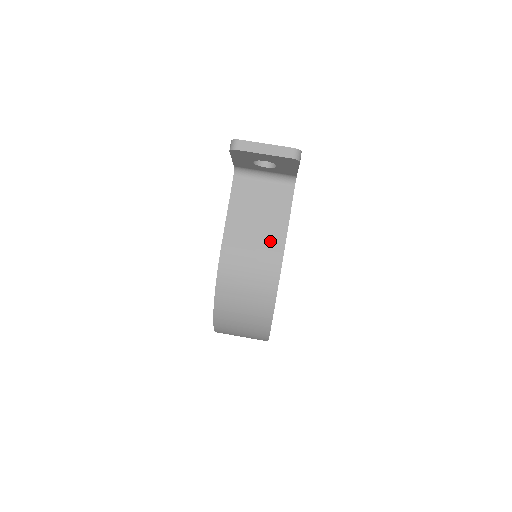
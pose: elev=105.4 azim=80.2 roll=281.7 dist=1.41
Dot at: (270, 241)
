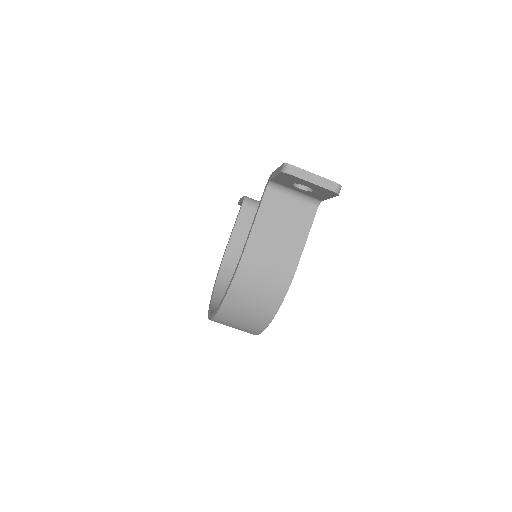
Dot at: (288, 253)
